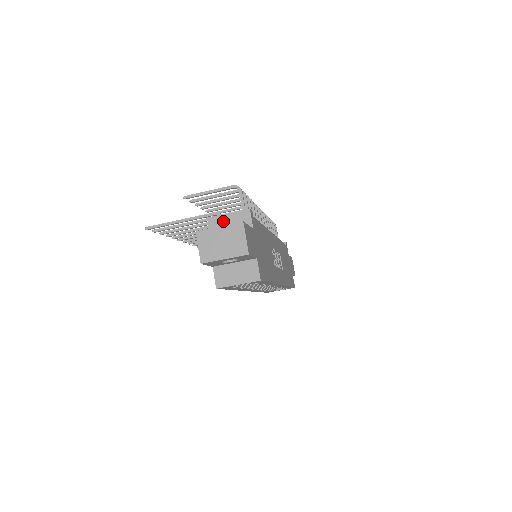
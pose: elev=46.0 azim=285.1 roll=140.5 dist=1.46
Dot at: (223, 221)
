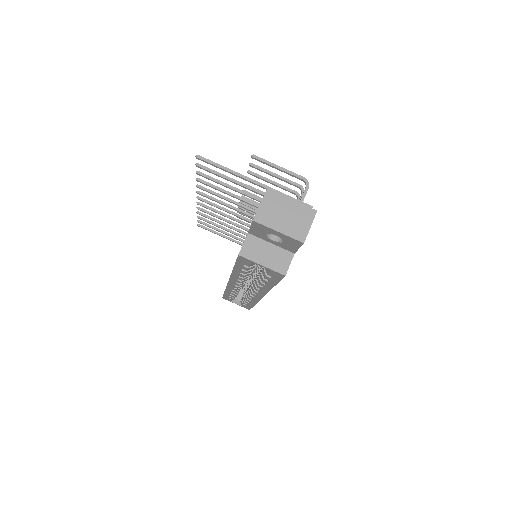
Dot at: occluded
